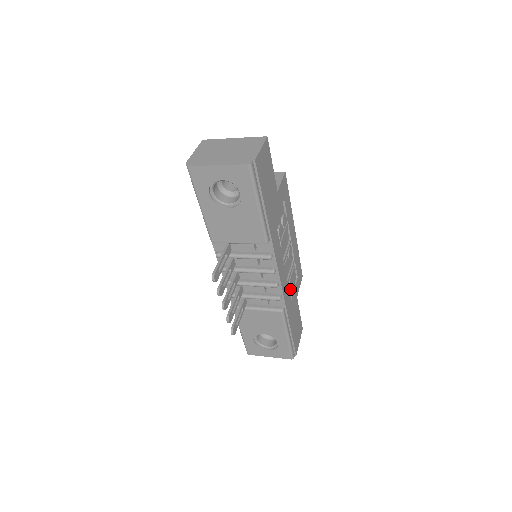
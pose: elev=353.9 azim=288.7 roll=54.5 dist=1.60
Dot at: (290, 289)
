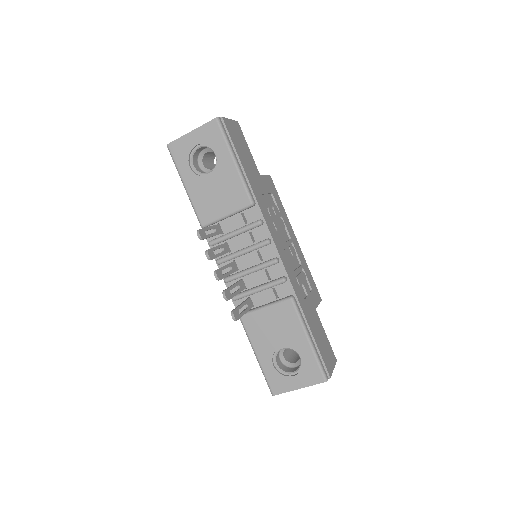
Dot at: (302, 290)
